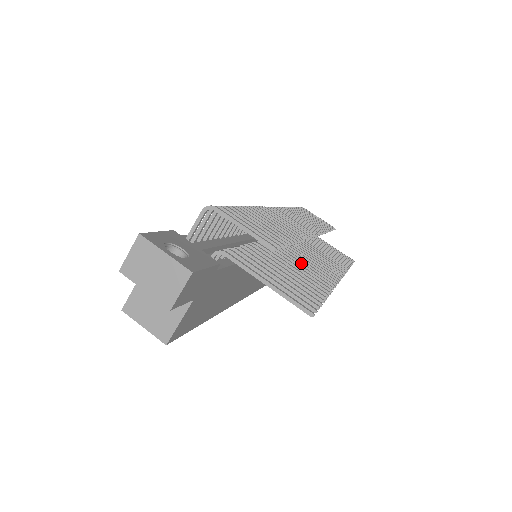
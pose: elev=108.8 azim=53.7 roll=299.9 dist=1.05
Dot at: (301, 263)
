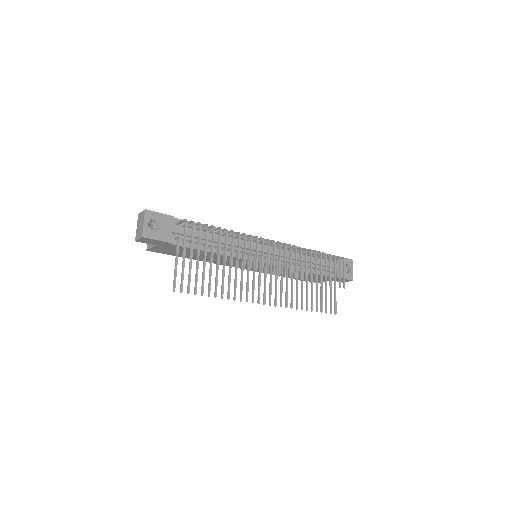
Dot at: (242, 277)
